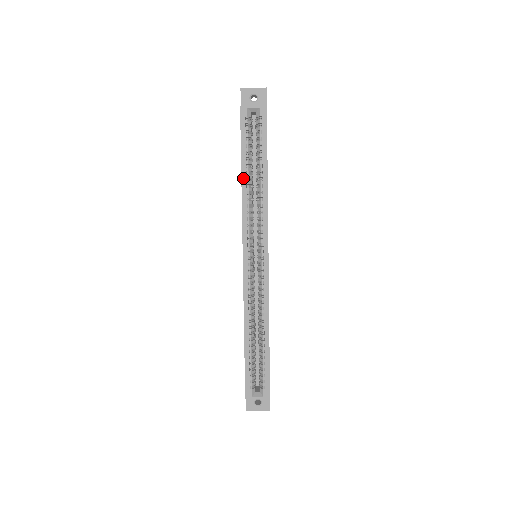
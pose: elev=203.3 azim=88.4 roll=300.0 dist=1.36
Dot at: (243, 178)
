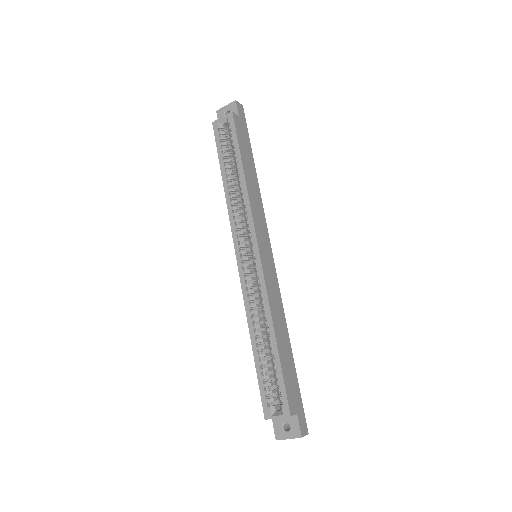
Dot at: (224, 182)
